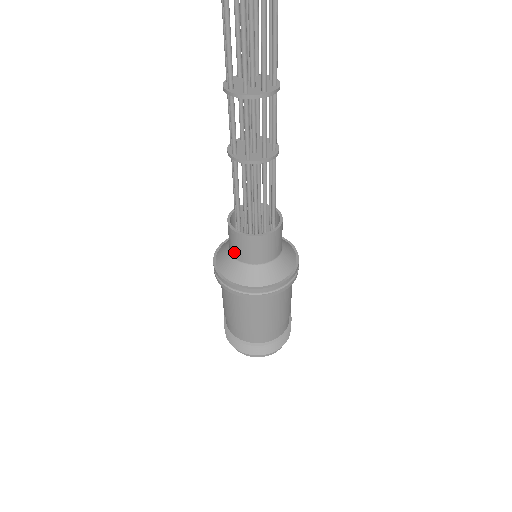
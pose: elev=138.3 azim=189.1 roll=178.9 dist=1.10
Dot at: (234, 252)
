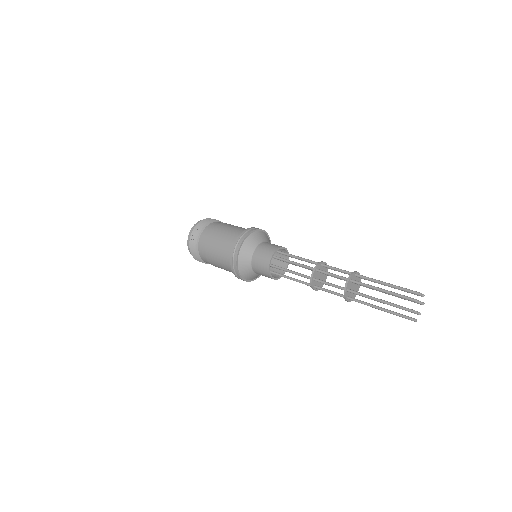
Dot at: (255, 264)
